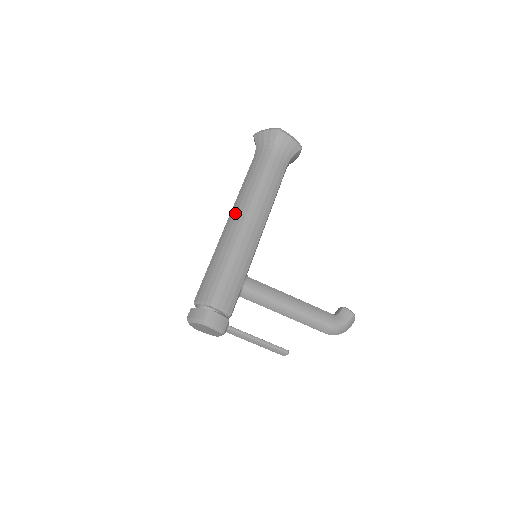
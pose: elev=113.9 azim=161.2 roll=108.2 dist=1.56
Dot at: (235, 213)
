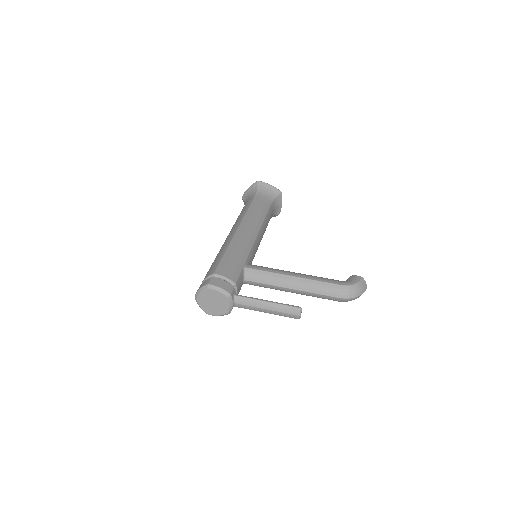
Dot at: (231, 230)
